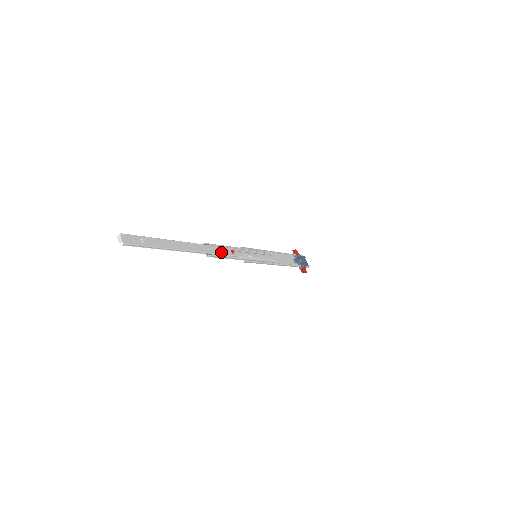
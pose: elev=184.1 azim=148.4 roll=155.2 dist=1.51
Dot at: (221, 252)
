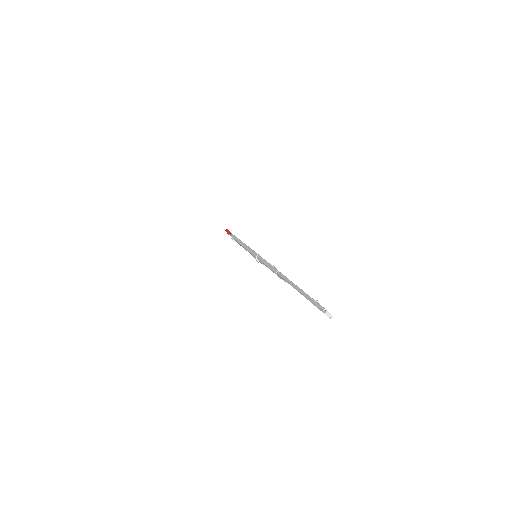
Dot at: occluded
